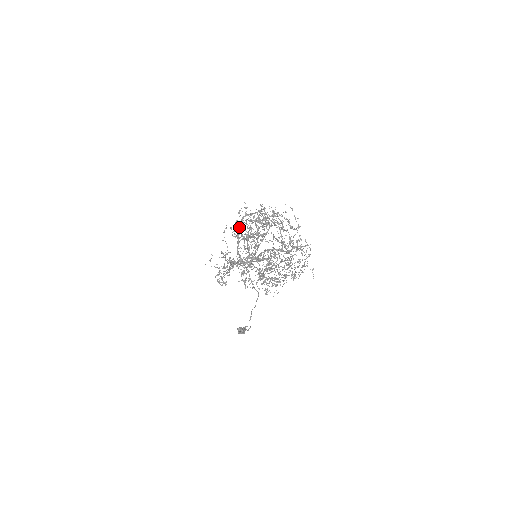
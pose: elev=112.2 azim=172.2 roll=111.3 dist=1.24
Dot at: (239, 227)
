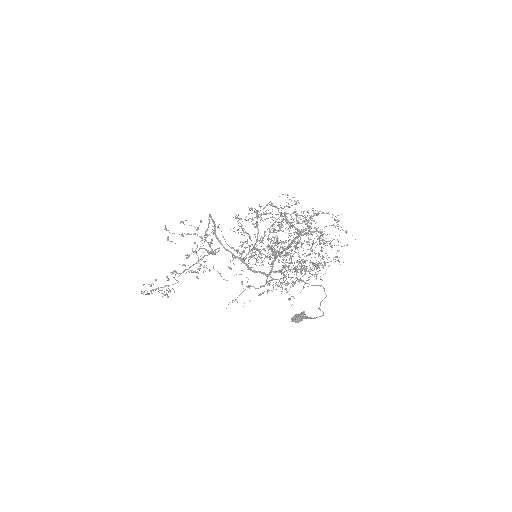
Dot at: (225, 249)
